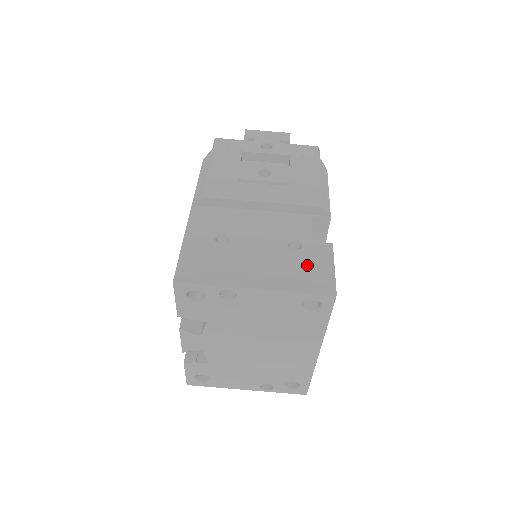
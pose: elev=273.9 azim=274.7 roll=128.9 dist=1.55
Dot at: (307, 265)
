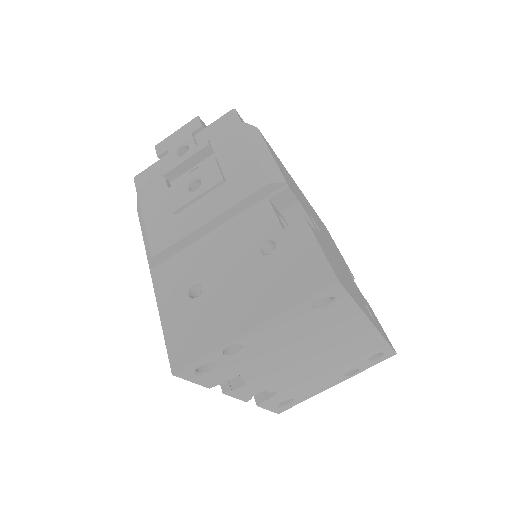
Dot at: (290, 264)
